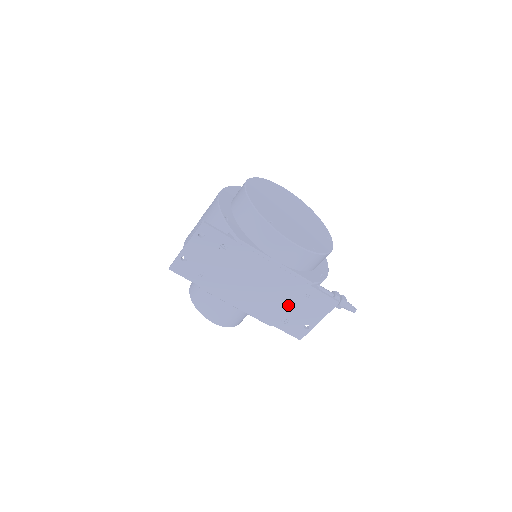
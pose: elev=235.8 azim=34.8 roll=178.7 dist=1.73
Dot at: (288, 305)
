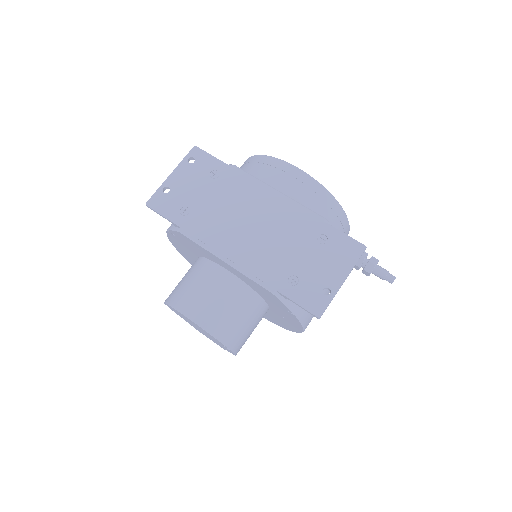
Dot at: (296, 253)
